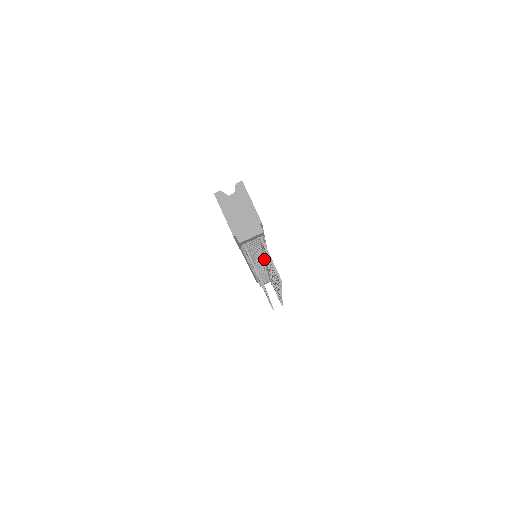
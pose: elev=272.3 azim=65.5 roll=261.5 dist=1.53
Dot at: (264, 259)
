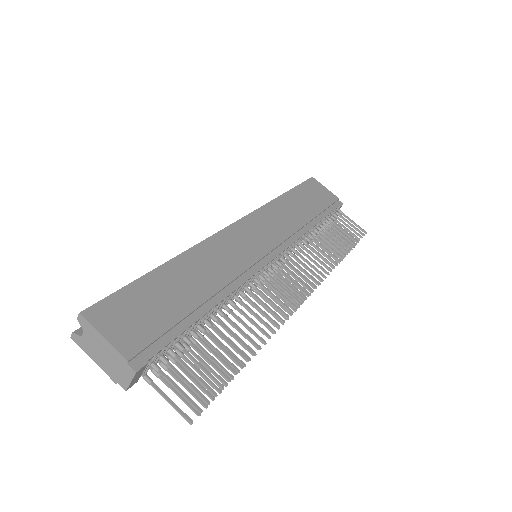
Dot at: (248, 281)
